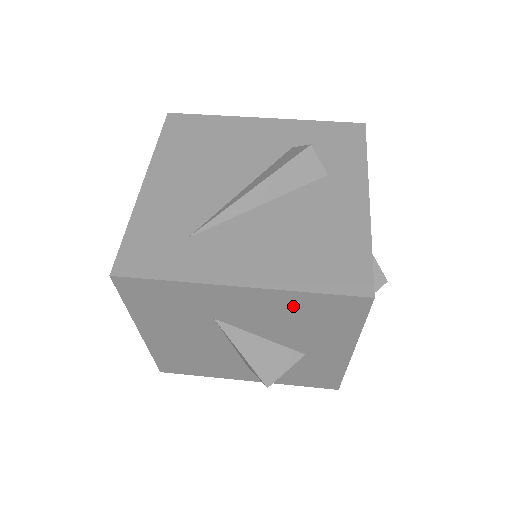
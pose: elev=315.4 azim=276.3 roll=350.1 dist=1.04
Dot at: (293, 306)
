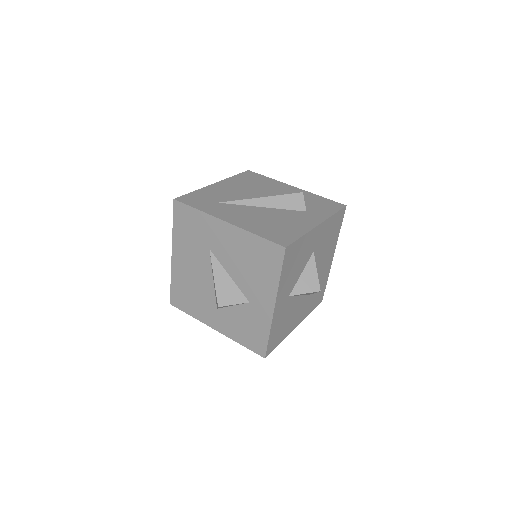
Dot at: (248, 246)
